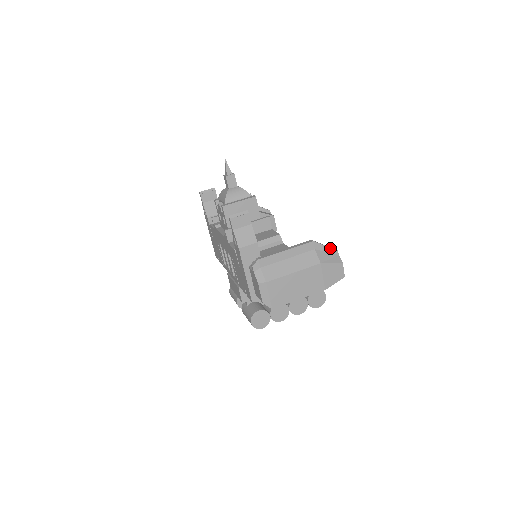
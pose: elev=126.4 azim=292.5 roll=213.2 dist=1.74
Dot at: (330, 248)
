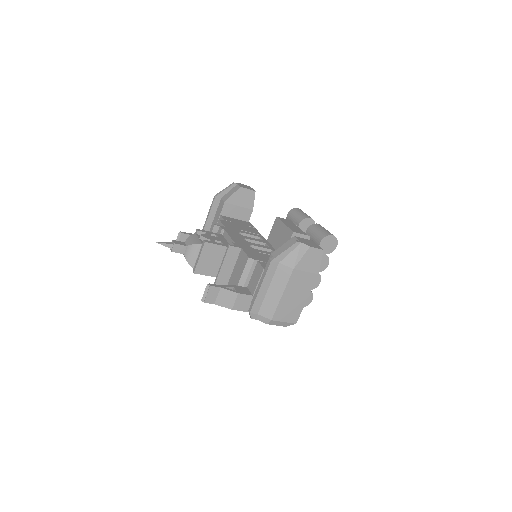
Dot at: (289, 248)
